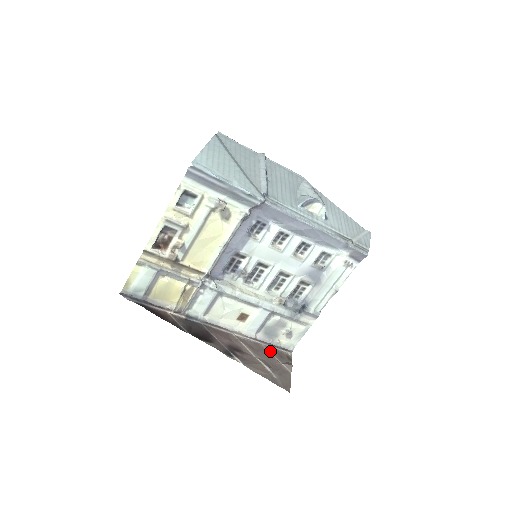
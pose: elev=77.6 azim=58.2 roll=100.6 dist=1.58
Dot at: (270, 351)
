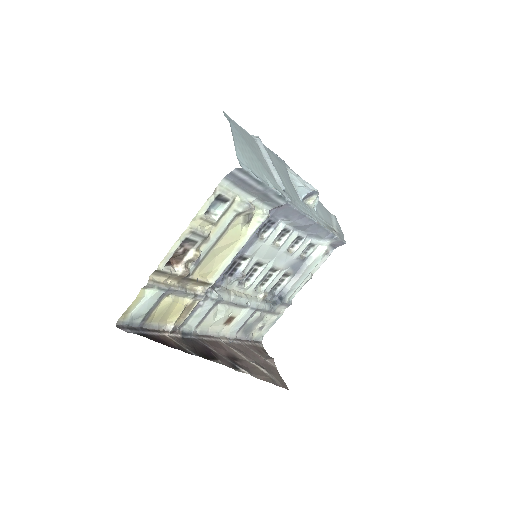
Dot at: (251, 349)
